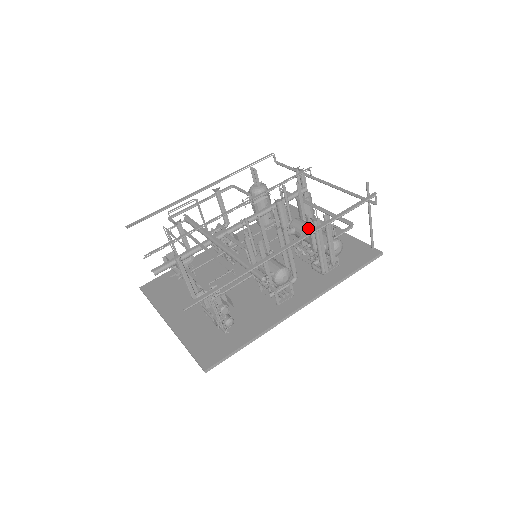
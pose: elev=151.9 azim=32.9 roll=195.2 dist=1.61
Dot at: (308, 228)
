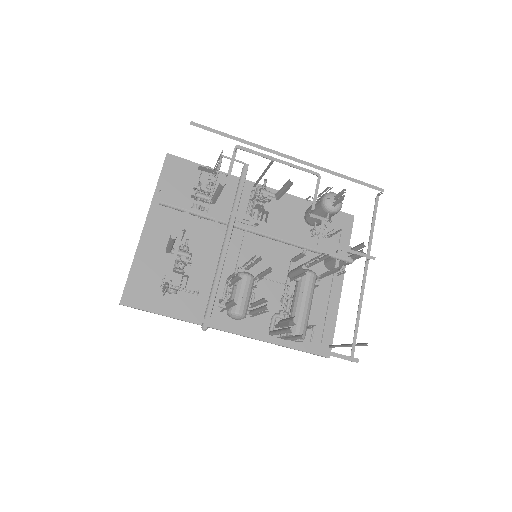
Dot at: (285, 324)
